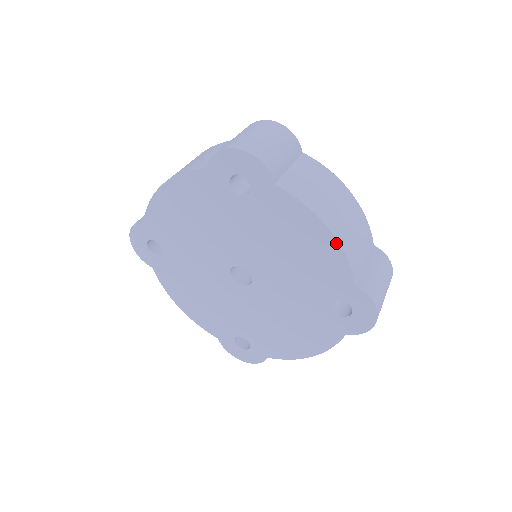
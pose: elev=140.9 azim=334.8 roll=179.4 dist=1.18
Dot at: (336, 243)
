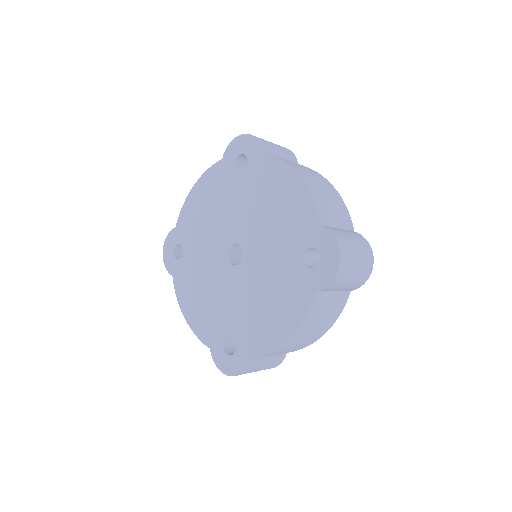
Dot at: (303, 186)
